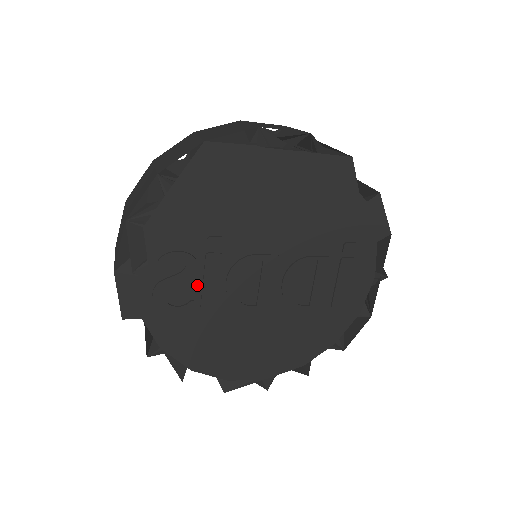
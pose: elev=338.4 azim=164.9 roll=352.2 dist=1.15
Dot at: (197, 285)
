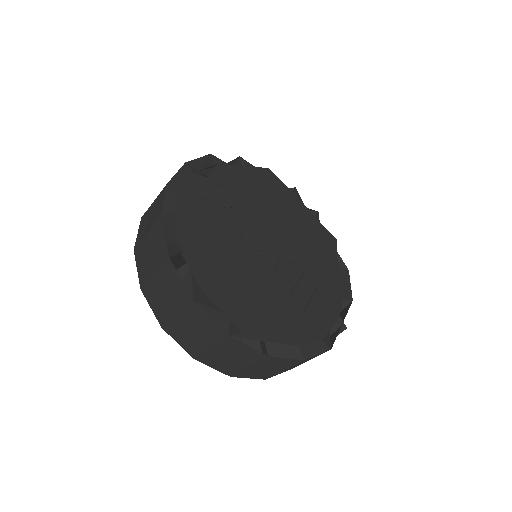
Dot at: (226, 213)
